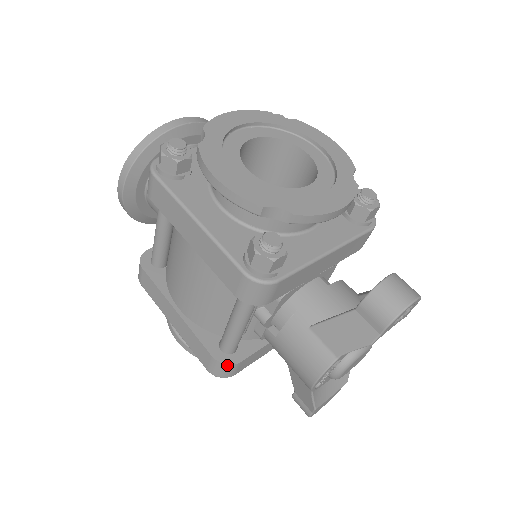
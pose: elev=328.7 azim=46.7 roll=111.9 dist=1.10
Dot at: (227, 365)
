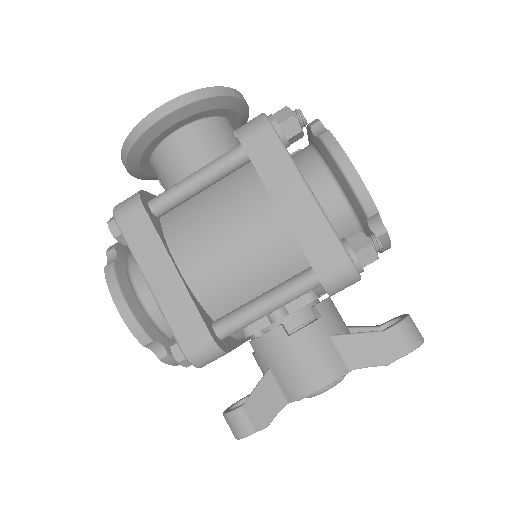
Dot at: (220, 350)
